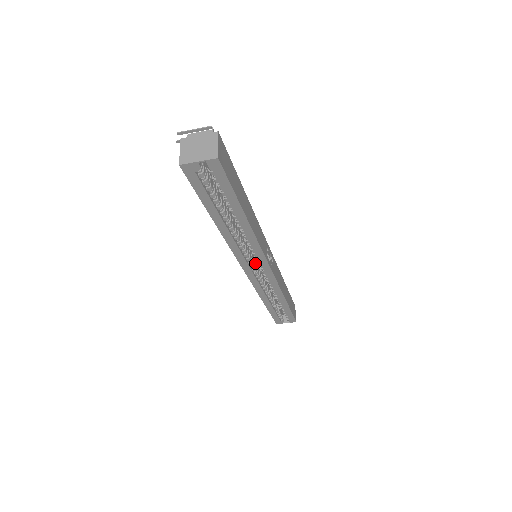
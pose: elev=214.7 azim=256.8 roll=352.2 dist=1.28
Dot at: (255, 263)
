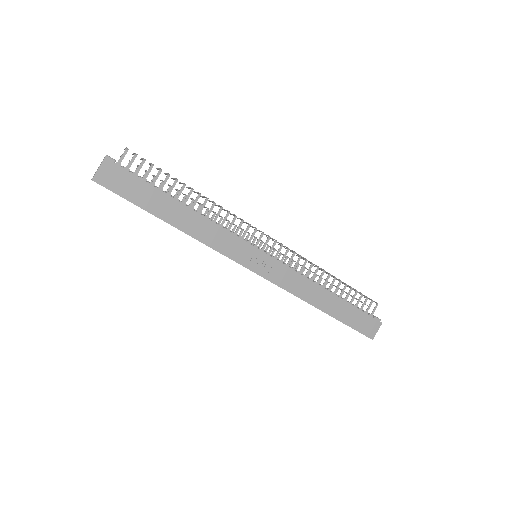
Dot at: occluded
